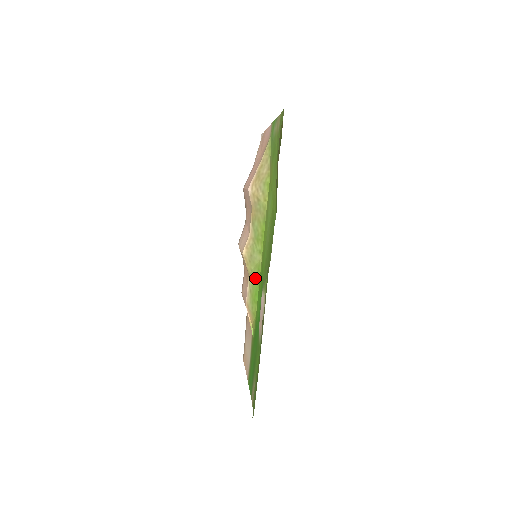
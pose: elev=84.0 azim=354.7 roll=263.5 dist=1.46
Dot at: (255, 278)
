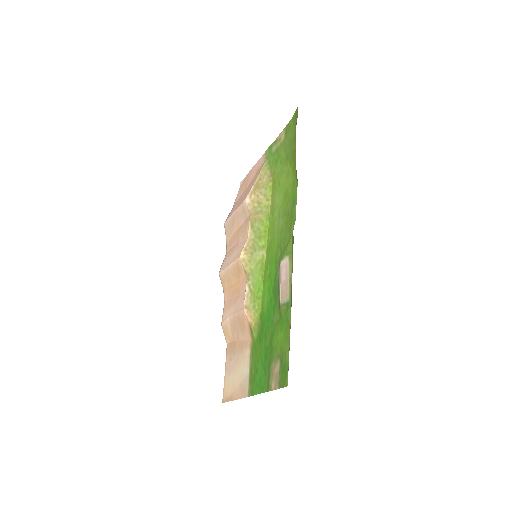
Dot at: (257, 274)
